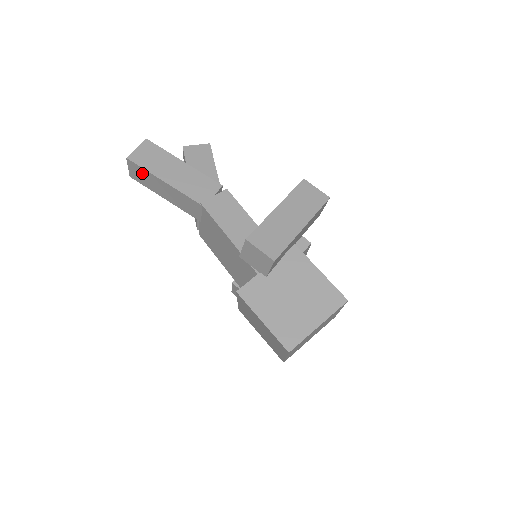
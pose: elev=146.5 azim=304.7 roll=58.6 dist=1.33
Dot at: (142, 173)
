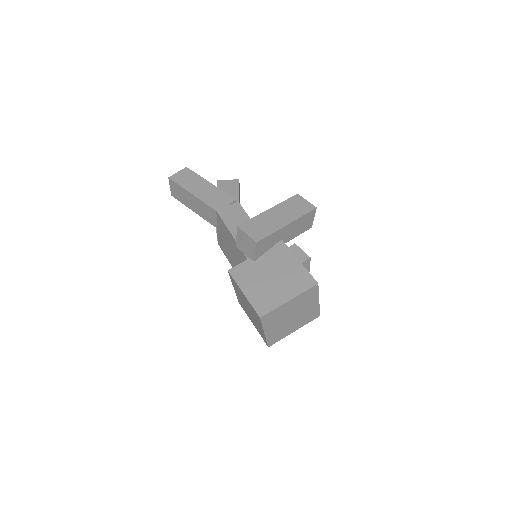
Dot at: (178, 189)
